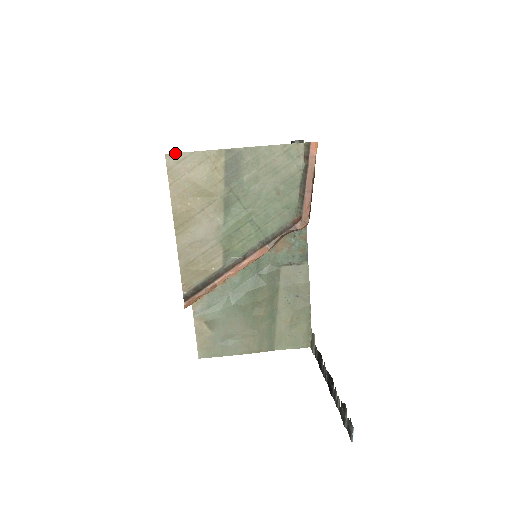
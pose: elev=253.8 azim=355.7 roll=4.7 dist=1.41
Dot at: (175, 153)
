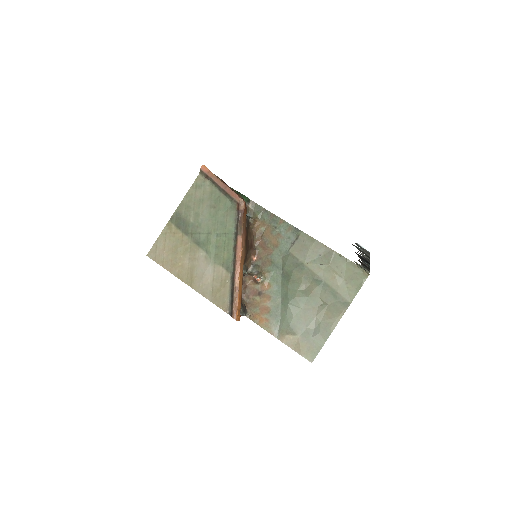
Dot at: (150, 250)
